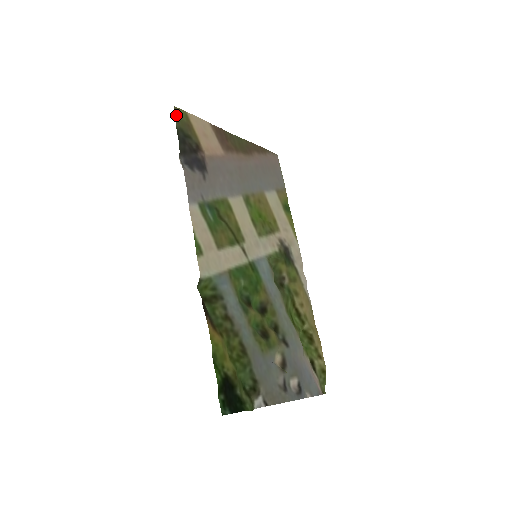
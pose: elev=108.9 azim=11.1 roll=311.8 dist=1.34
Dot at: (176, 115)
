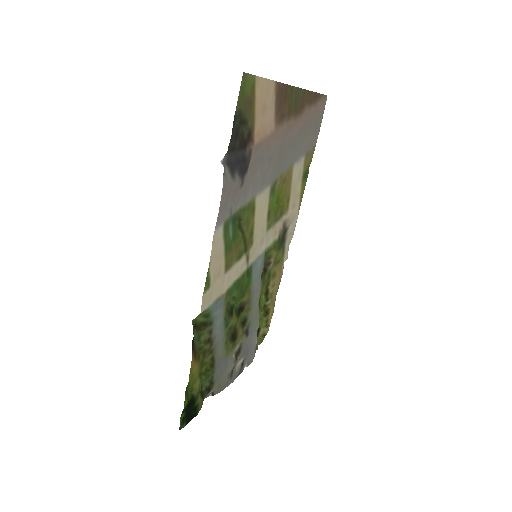
Dot at: (241, 88)
